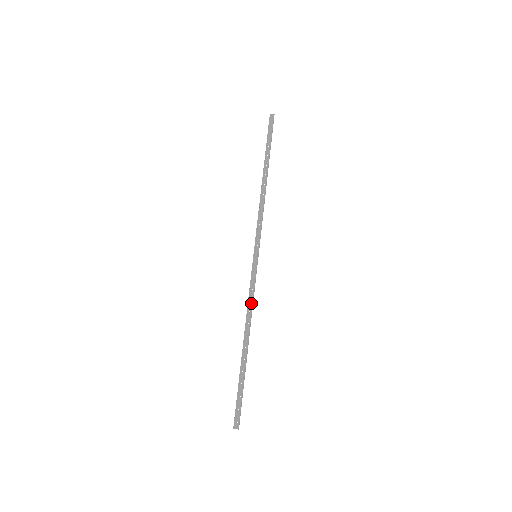
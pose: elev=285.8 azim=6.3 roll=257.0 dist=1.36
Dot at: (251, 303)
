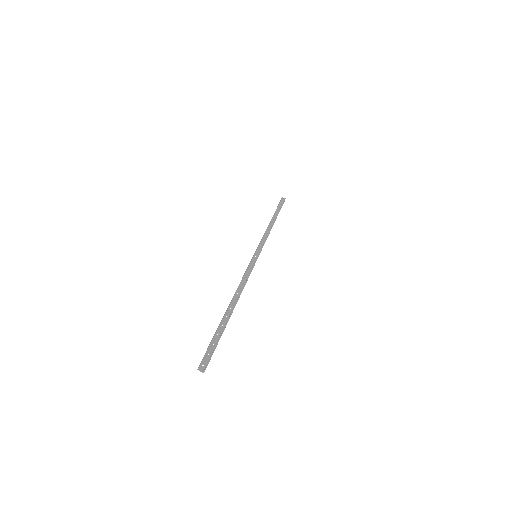
Dot at: (244, 281)
